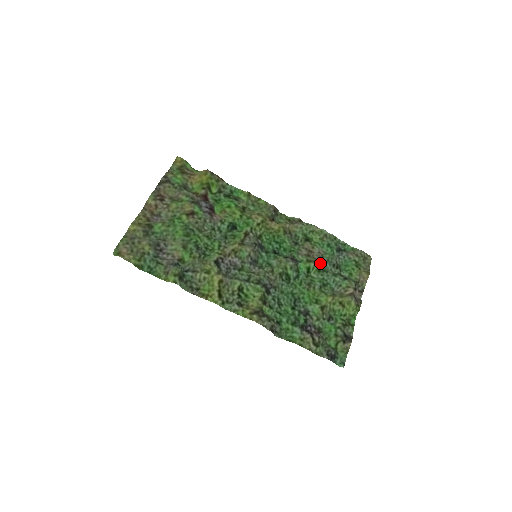
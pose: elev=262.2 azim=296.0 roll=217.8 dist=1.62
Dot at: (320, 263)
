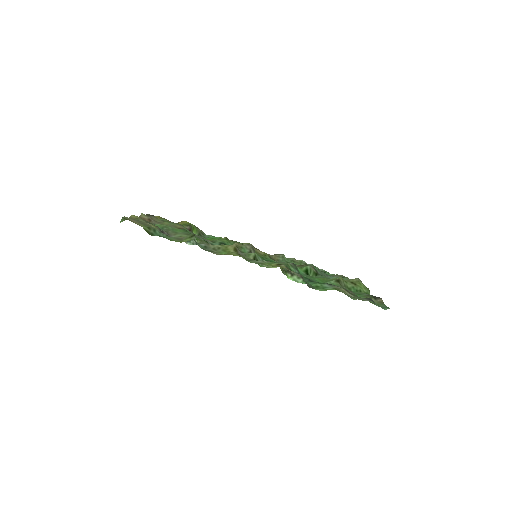
Dot at: (314, 268)
